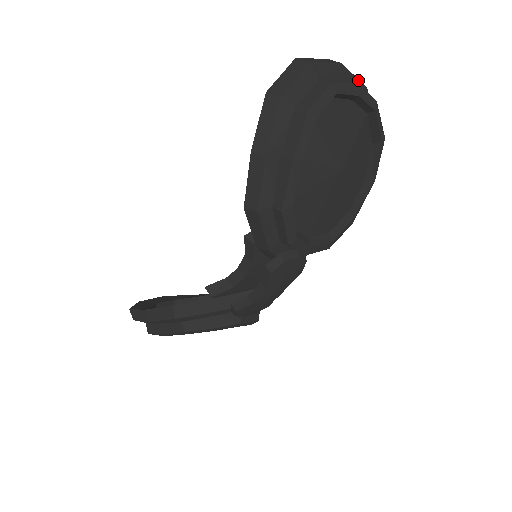
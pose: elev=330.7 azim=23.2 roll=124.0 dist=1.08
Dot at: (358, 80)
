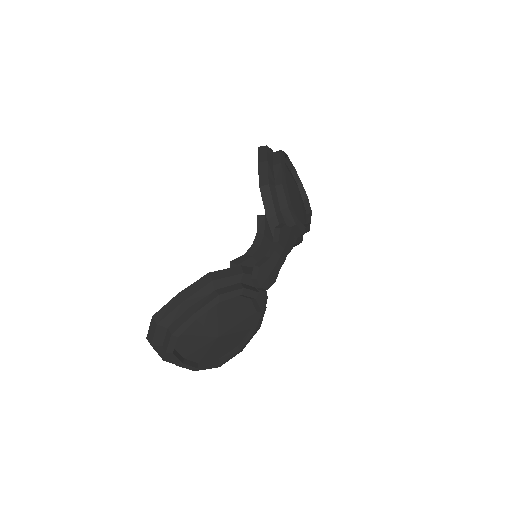
Dot at: occluded
